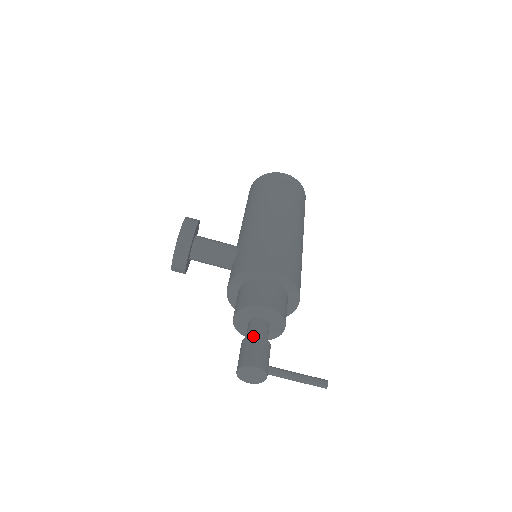
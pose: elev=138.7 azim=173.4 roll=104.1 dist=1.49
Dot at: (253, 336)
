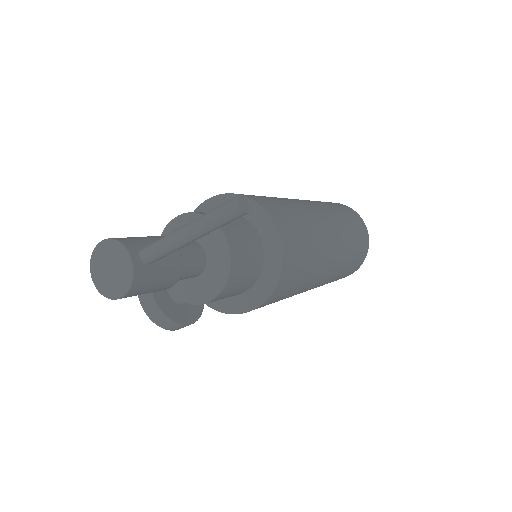
Dot at: occluded
